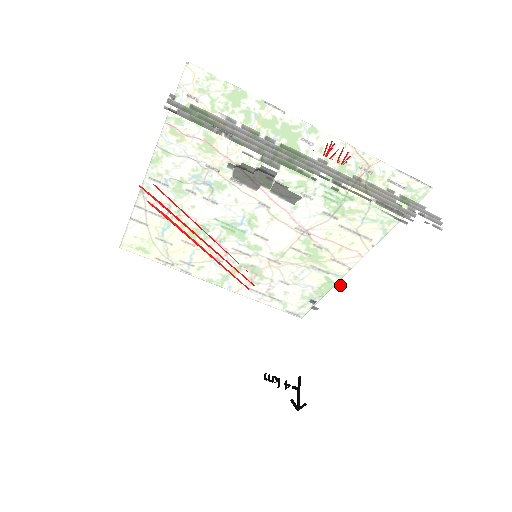
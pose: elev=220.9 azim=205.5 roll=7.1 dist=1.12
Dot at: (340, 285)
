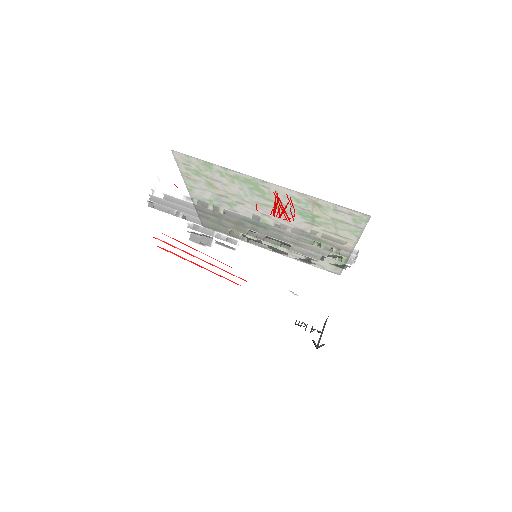
Dot at: (298, 287)
